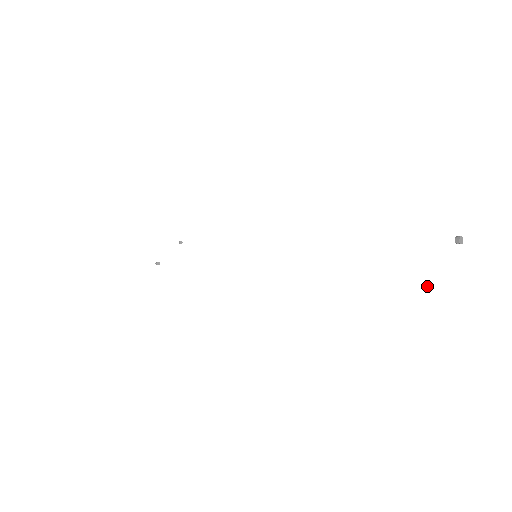
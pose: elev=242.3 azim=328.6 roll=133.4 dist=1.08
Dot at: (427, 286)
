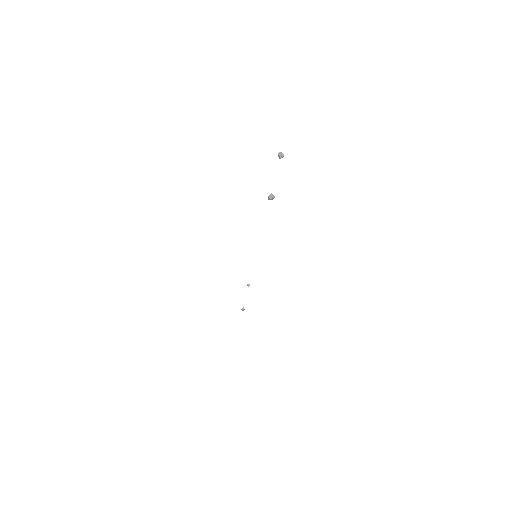
Dot at: (268, 198)
